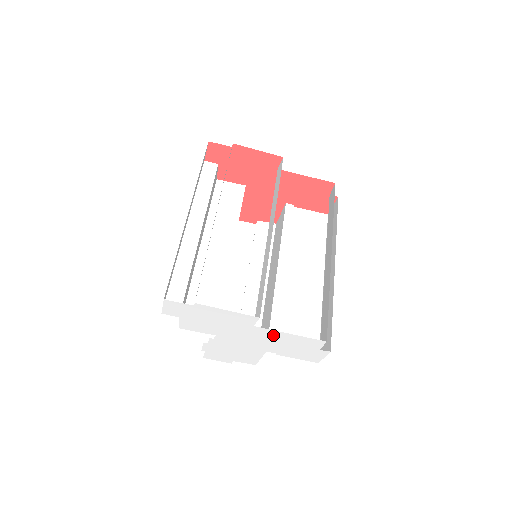
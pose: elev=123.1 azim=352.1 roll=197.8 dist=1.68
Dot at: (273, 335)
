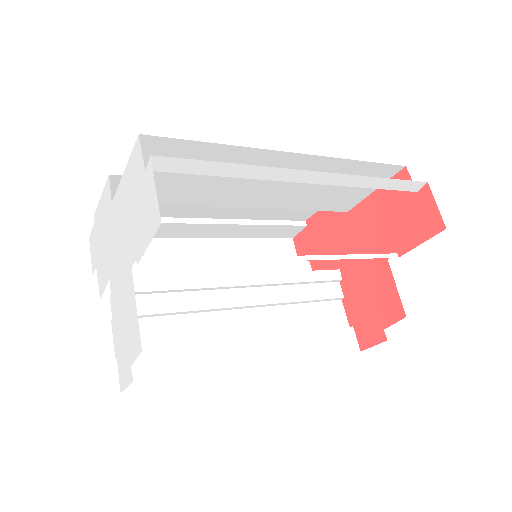
Dot at: (122, 202)
